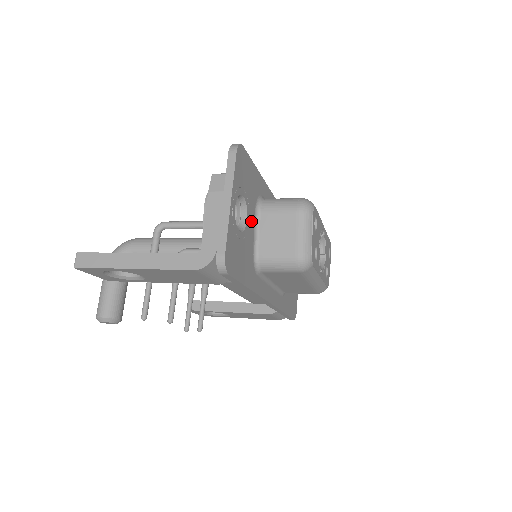
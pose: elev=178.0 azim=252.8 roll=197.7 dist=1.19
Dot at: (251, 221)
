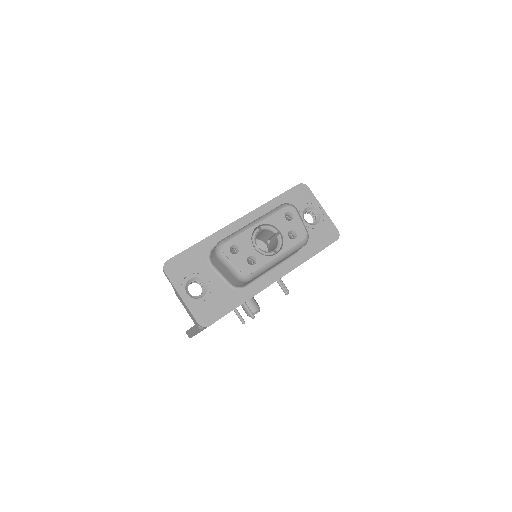
Dot at: (211, 276)
